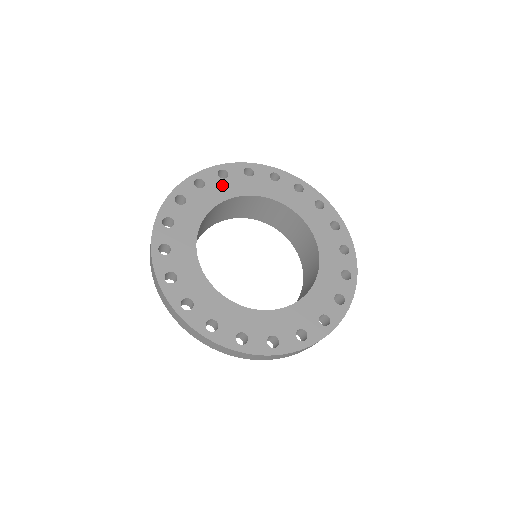
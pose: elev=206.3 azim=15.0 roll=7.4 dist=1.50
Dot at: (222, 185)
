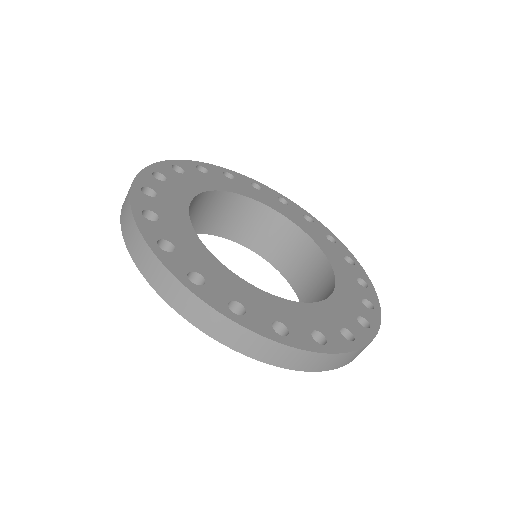
Dot at: (251, 189)
